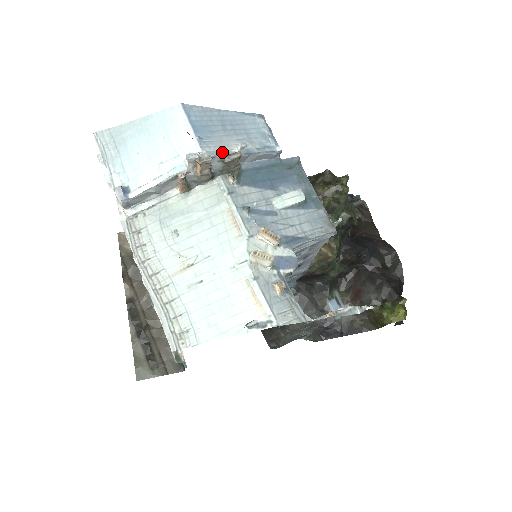
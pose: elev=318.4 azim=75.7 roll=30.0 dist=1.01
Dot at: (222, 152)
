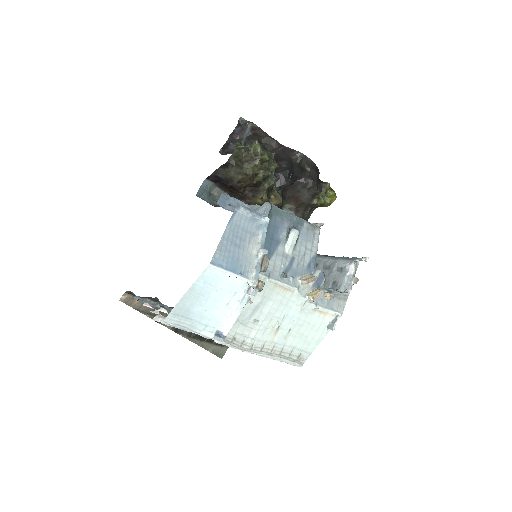
Dot at: (258, 268)
